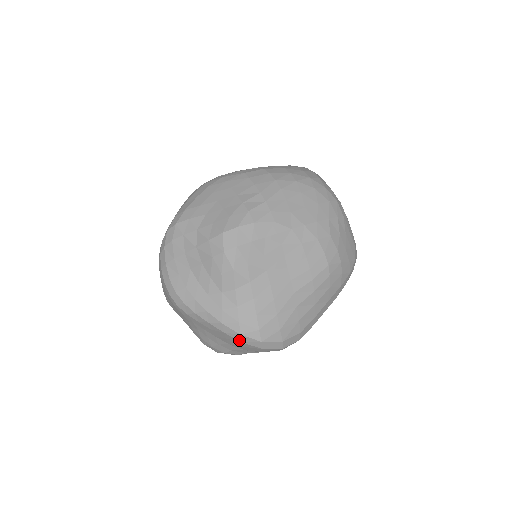
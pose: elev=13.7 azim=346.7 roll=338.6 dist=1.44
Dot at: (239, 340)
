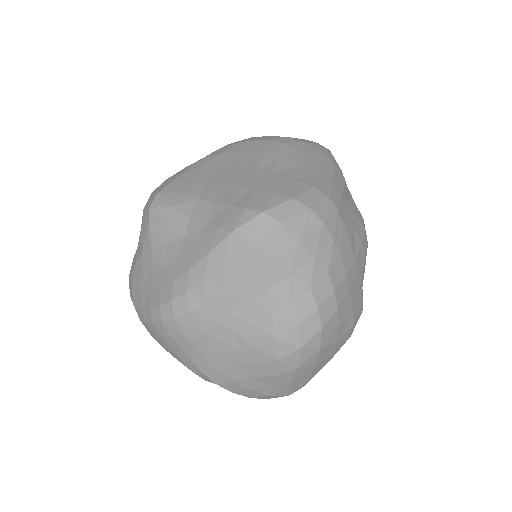
Dot at: (243, 244)
